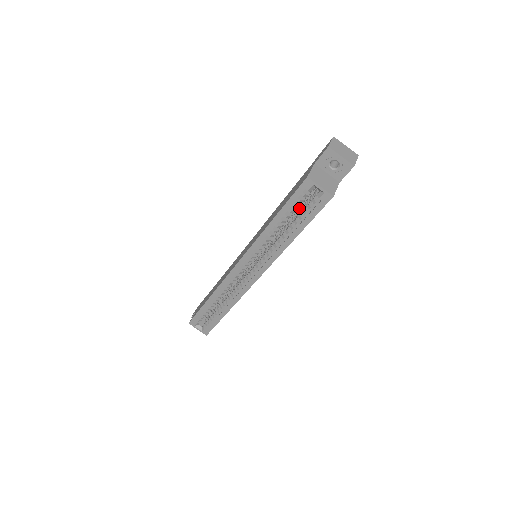
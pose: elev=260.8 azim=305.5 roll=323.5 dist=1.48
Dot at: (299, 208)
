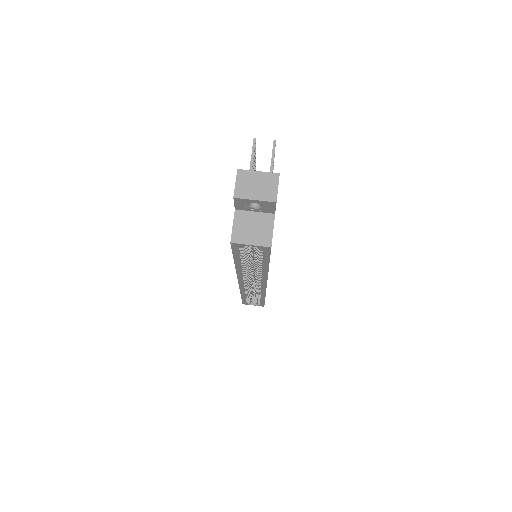
Dot at: occluded
